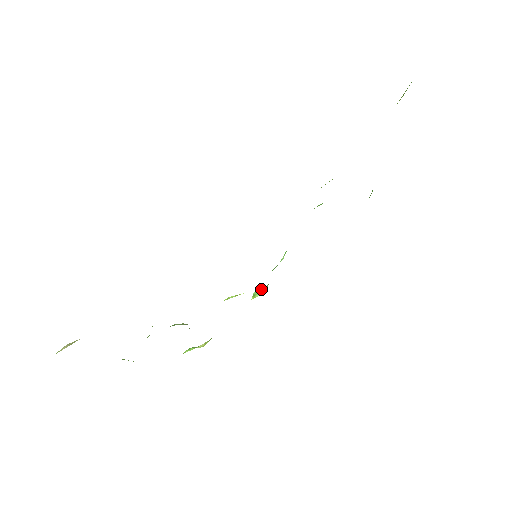
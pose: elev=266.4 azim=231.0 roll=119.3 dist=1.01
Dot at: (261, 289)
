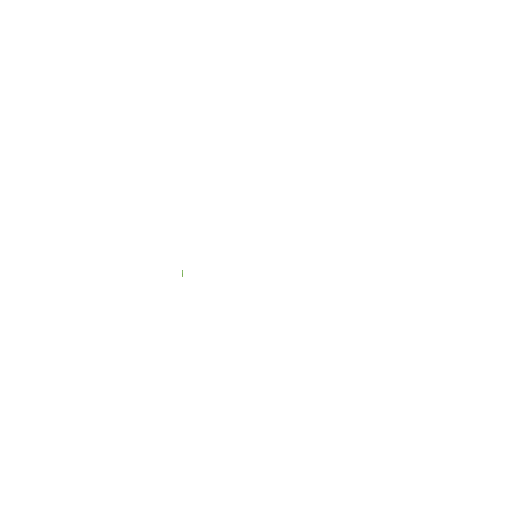
Dot at: occluded
